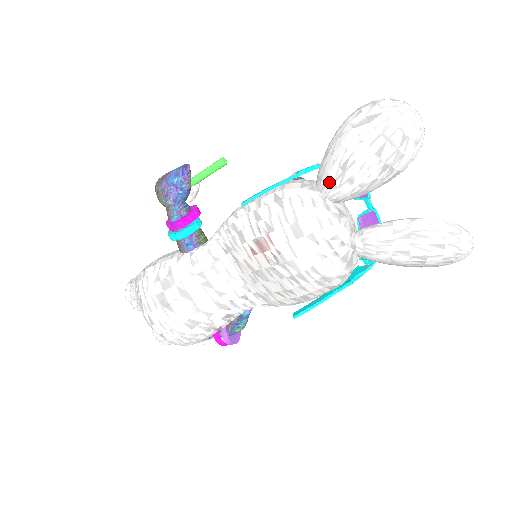
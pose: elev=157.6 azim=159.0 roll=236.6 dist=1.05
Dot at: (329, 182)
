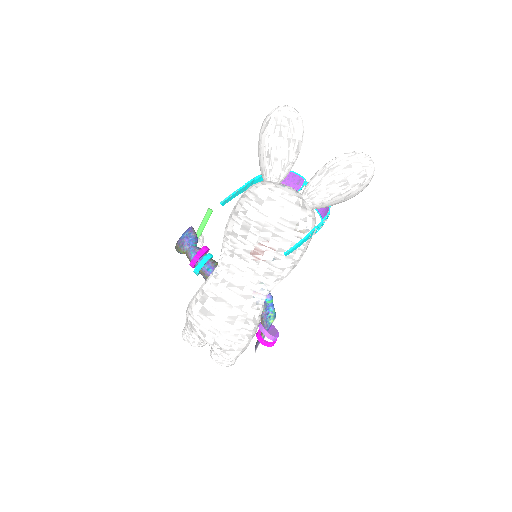
Dot at: (267, 170)
